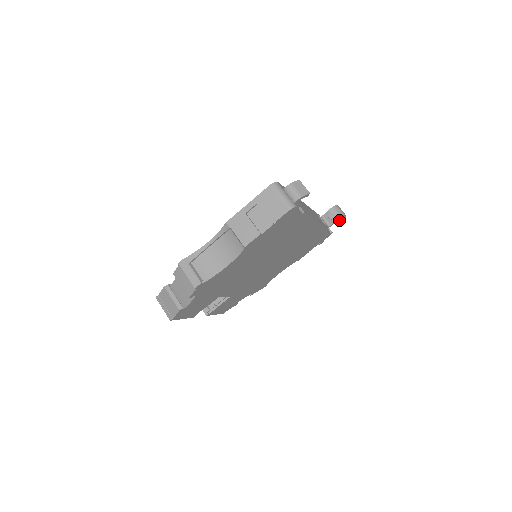
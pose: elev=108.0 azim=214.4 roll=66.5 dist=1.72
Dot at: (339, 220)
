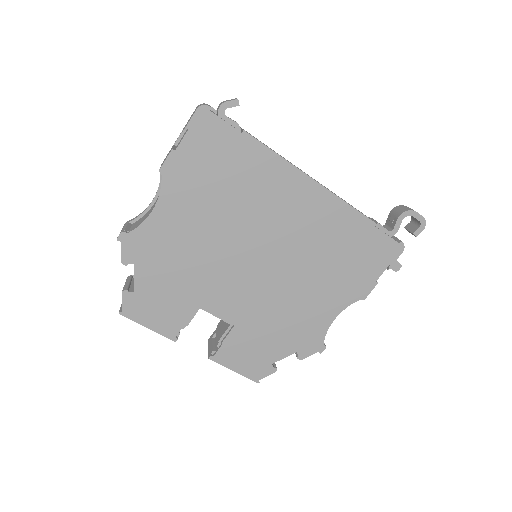
Dot at: (416, 228)
